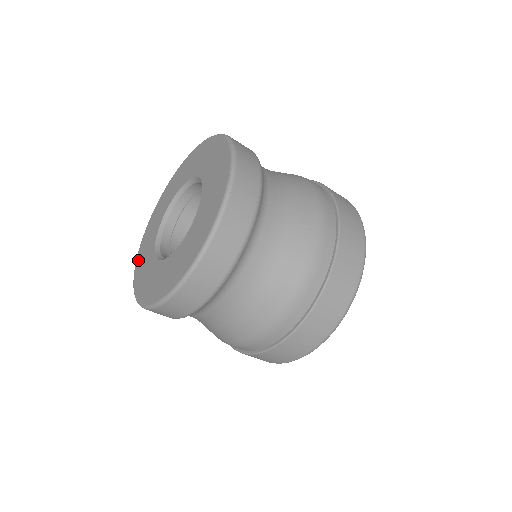
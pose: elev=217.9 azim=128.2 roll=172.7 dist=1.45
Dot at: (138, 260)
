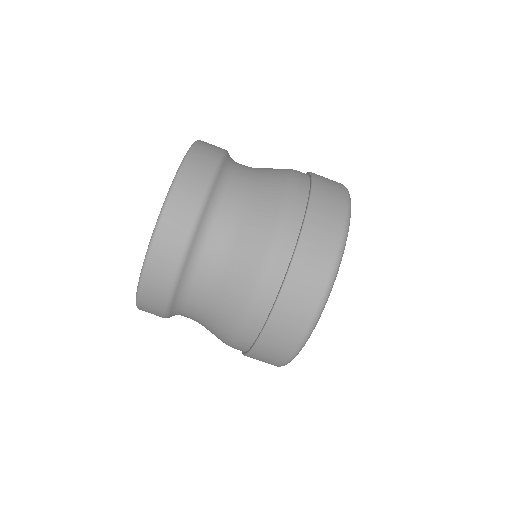
Dot at: occluded
